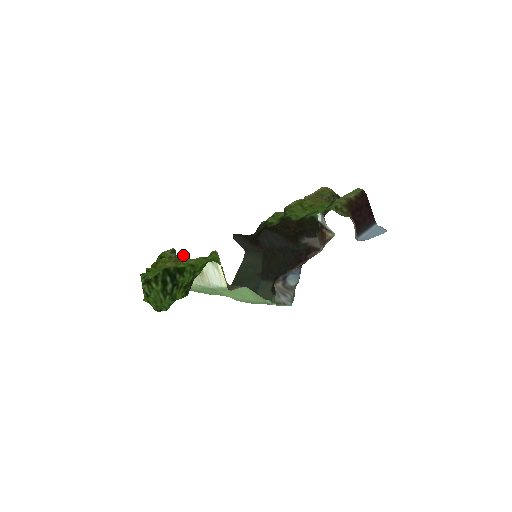
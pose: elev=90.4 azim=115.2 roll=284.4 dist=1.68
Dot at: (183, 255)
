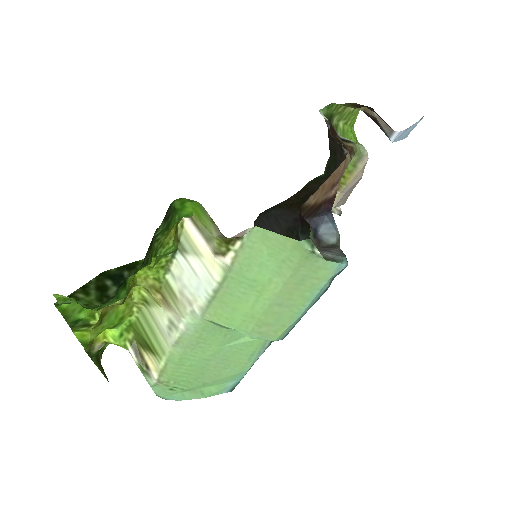
Dot at: (135, 285)
